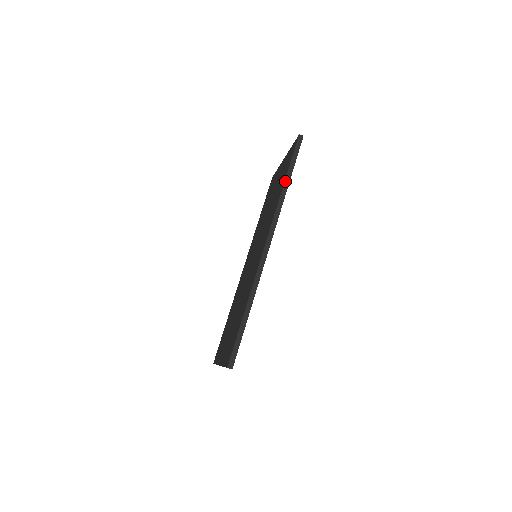
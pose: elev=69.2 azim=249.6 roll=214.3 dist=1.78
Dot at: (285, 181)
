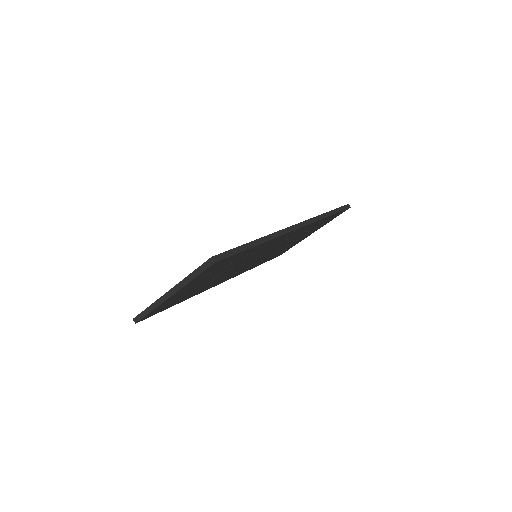
Dot at: (328, 212)
